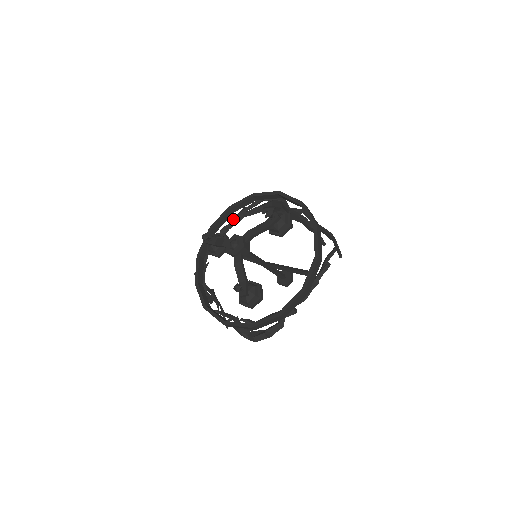
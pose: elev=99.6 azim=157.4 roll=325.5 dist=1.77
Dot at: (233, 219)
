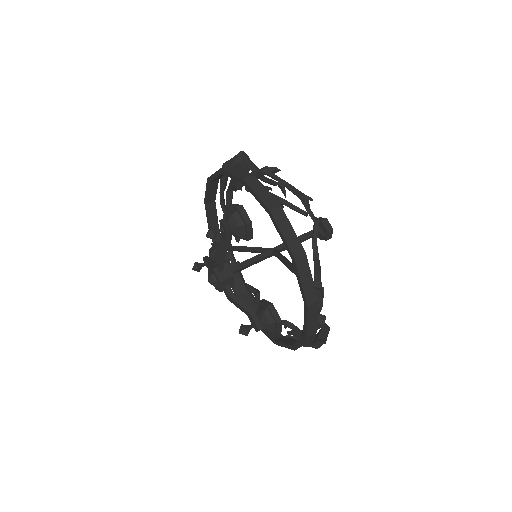
Dot at: (221, 207)
